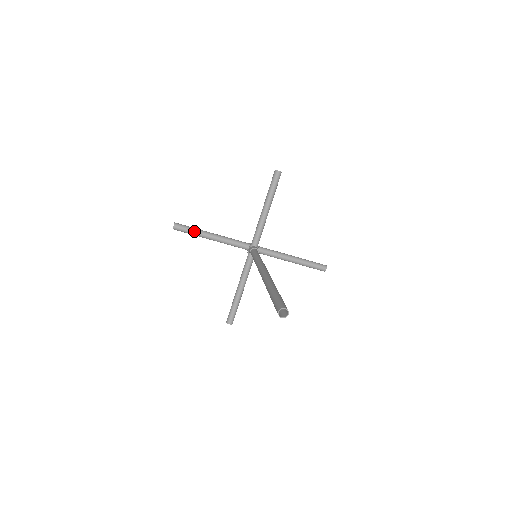
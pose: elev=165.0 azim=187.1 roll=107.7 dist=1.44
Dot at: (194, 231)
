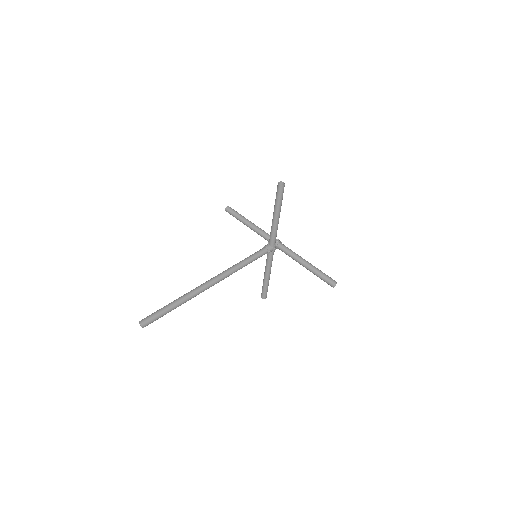
Dot at: (237, 217)
